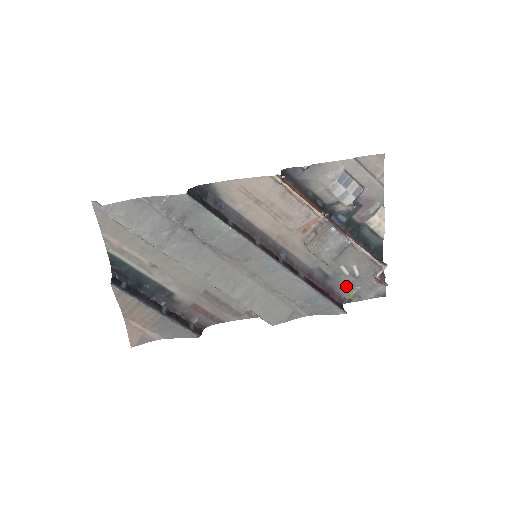
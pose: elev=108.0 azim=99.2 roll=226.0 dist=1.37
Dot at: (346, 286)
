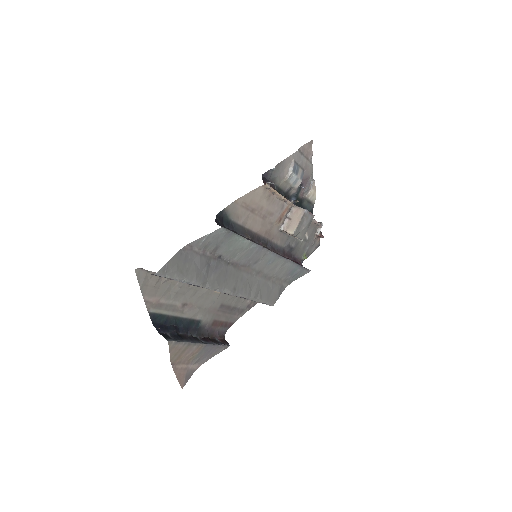
Dot at: (301, 250)
